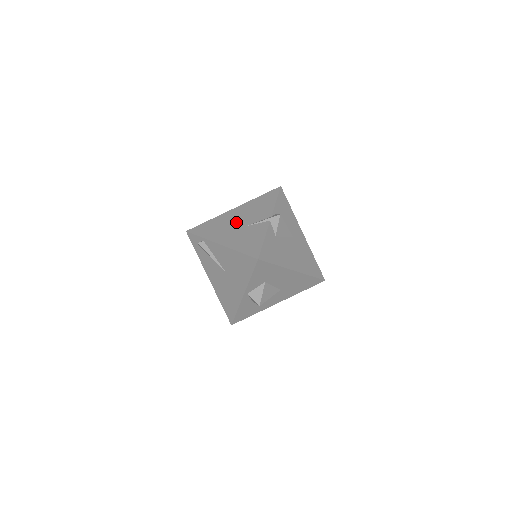
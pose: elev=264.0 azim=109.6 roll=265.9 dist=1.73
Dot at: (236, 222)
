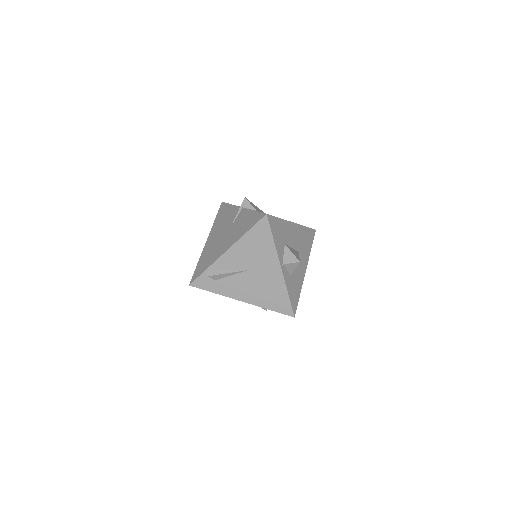
Dot at: (220, 237)
